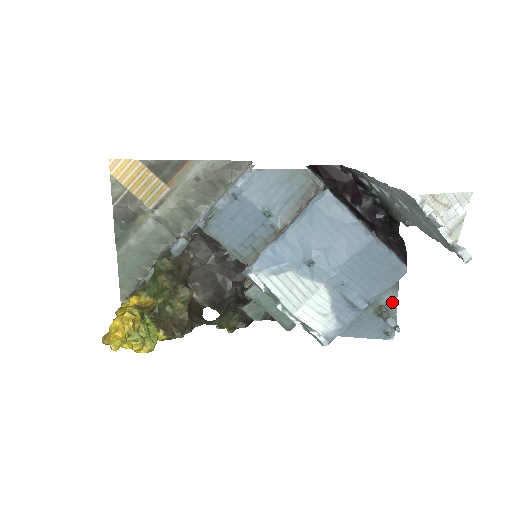
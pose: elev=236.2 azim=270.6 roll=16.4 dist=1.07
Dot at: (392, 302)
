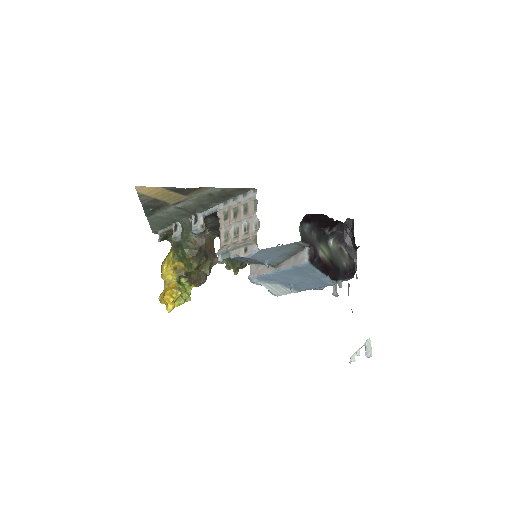
Dot at: occluded
